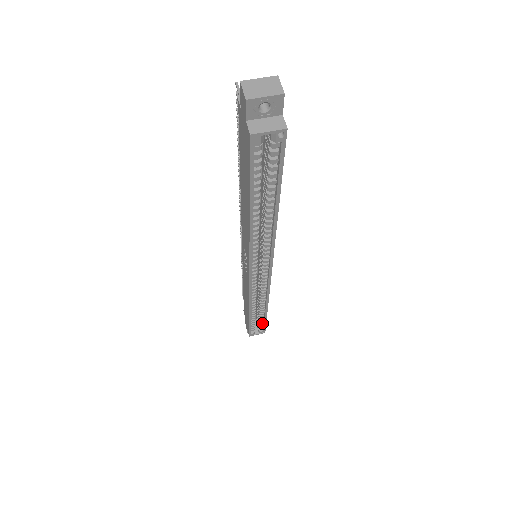
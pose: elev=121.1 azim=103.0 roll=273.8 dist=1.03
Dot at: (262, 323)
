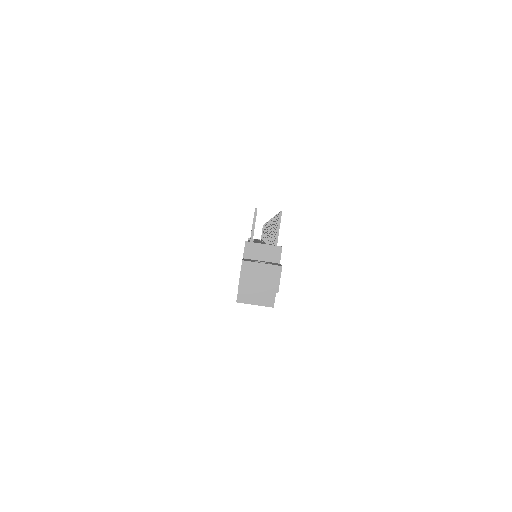
Dot at: occluded
